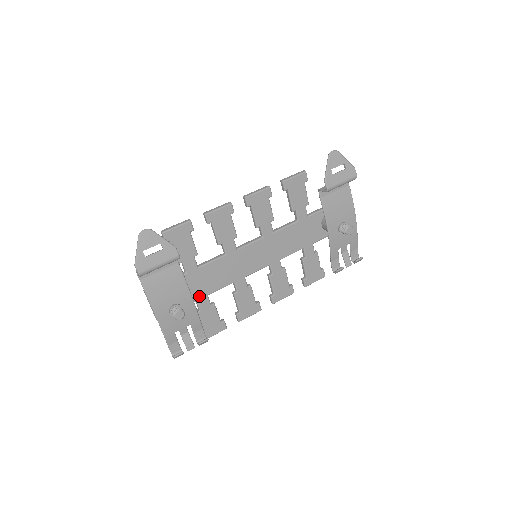
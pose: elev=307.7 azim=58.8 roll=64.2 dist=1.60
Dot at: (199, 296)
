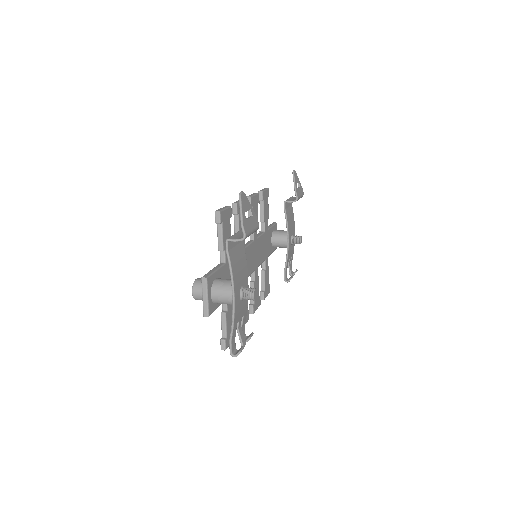
Dot at: occluded
